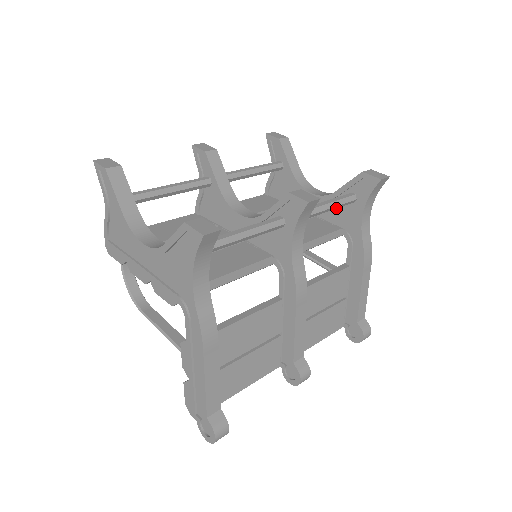
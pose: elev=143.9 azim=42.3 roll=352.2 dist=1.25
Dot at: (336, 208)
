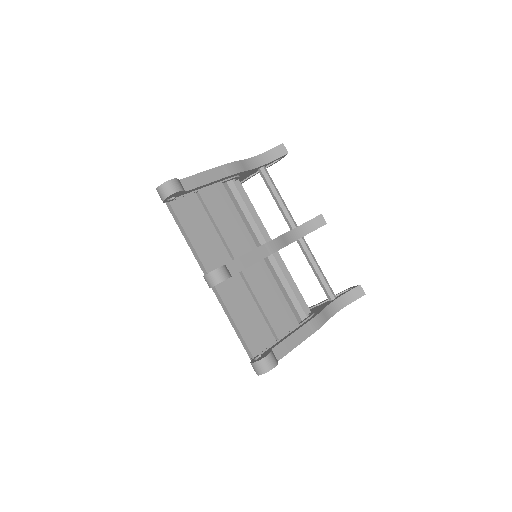
Dot at: (321, 281)
